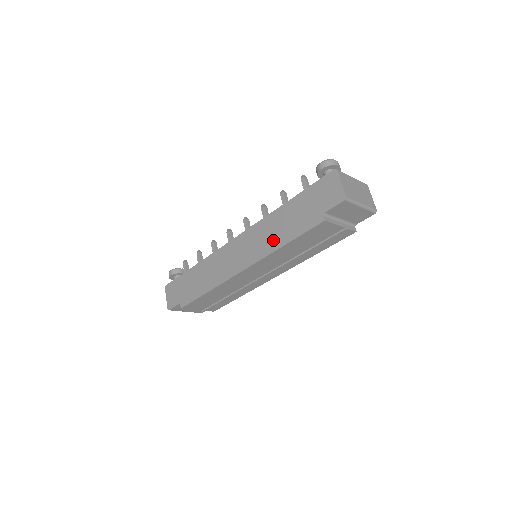
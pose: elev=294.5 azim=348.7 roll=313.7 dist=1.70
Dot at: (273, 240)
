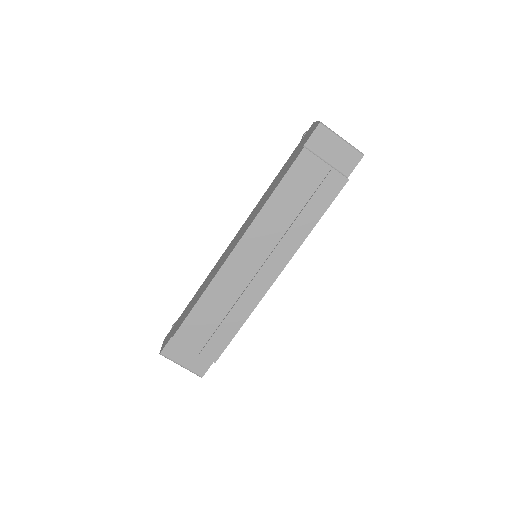
Dot at: (263, 202)
